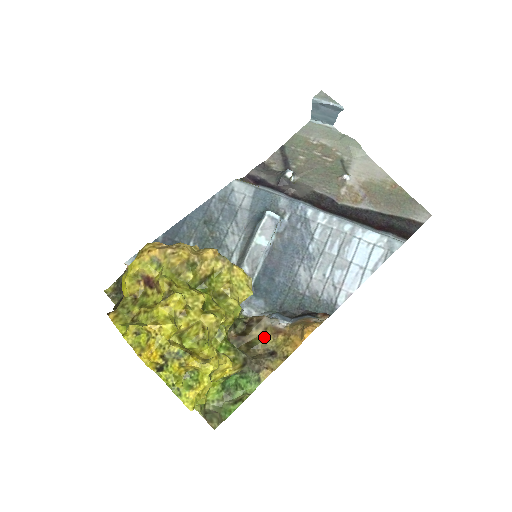
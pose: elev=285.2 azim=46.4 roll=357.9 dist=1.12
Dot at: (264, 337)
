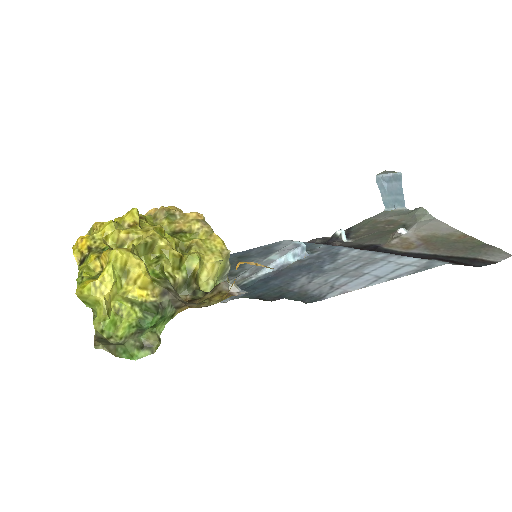
Dot at: (213, 297)
